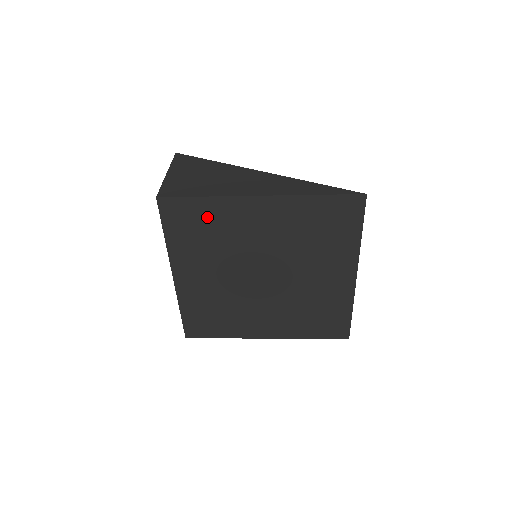
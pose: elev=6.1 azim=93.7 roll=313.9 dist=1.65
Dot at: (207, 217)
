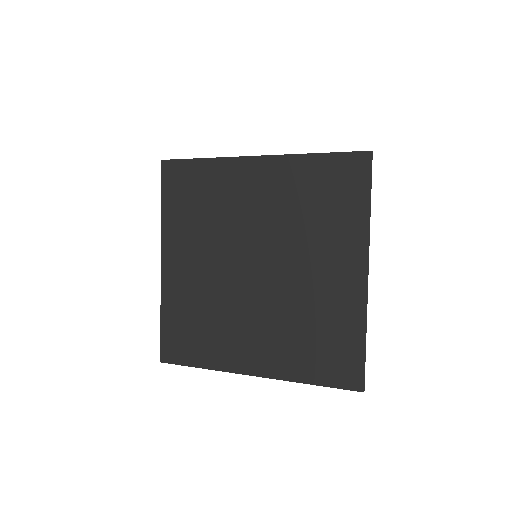
Dot at: (204, 183)
